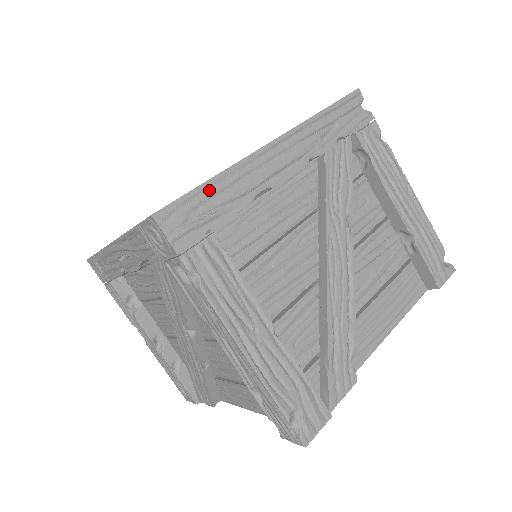
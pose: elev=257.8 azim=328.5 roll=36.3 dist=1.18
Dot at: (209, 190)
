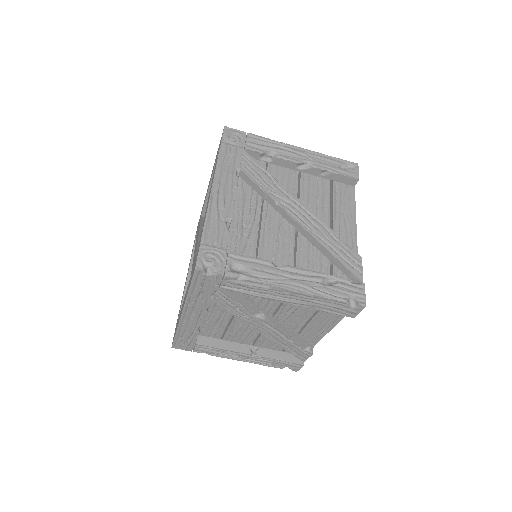
Dot at: (179, 336)
